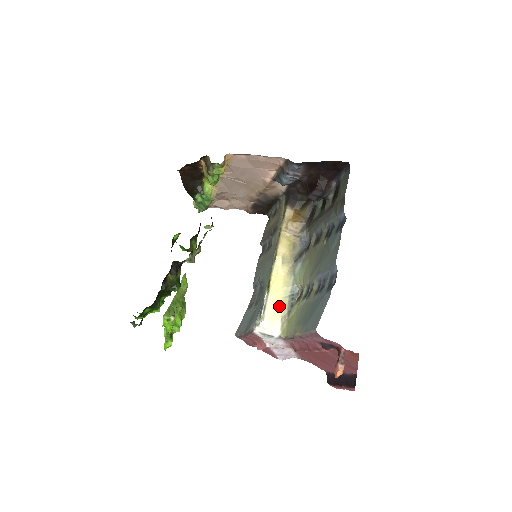
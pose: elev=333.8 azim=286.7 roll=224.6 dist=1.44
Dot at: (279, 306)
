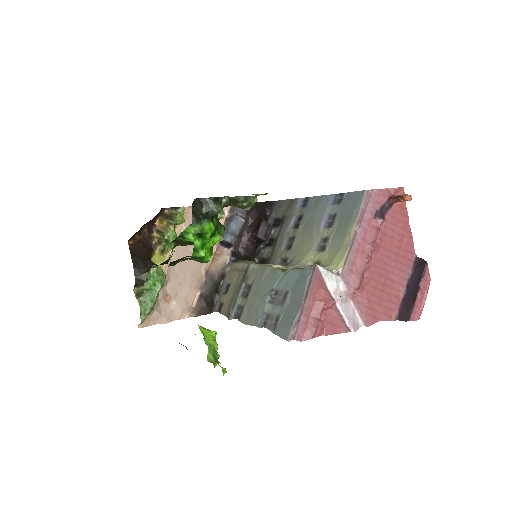
Dot at: occluded
